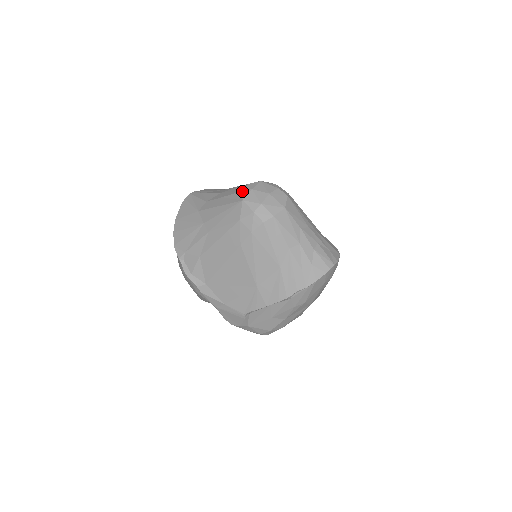
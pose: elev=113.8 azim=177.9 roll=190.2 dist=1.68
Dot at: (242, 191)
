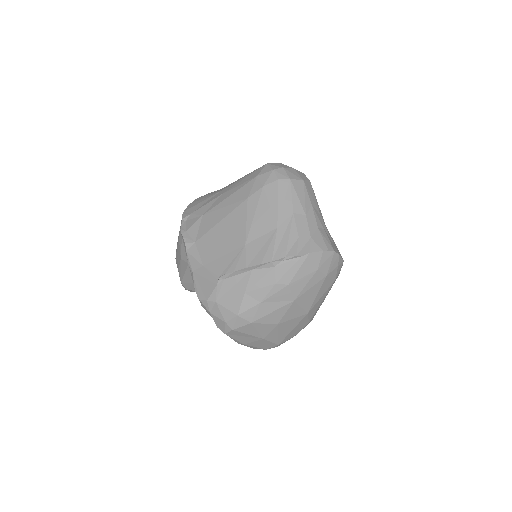
Dot at: occluded
